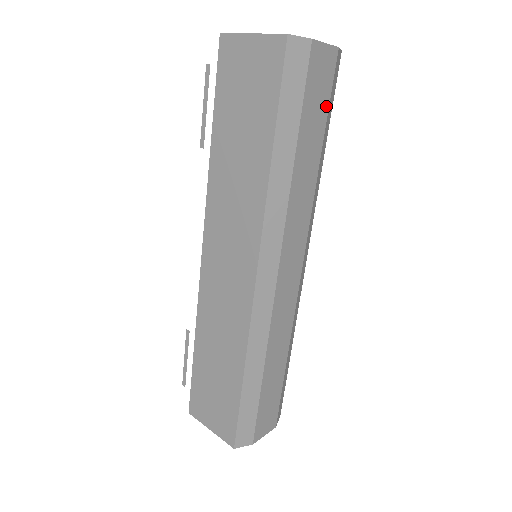
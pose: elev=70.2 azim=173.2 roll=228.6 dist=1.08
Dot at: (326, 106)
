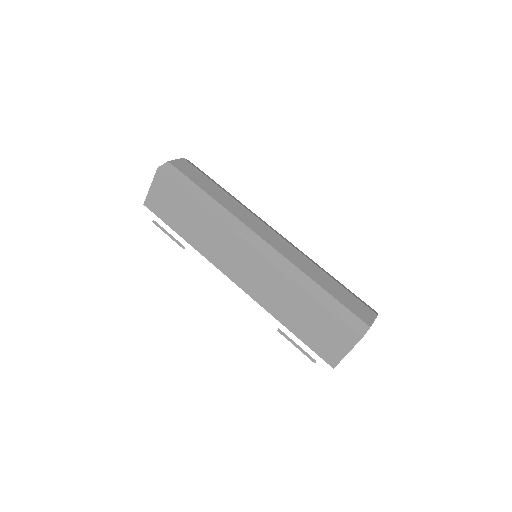
Dot at: (203, 175)
